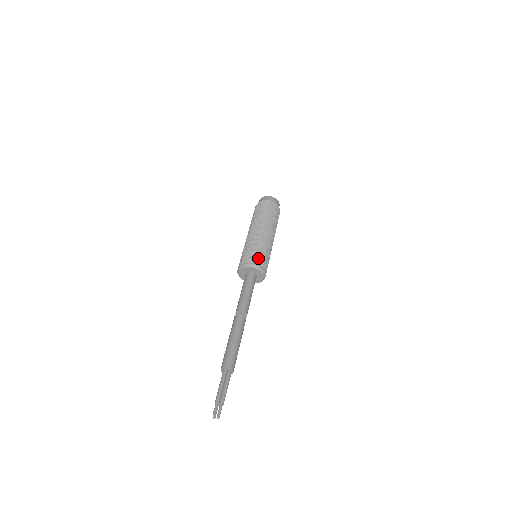
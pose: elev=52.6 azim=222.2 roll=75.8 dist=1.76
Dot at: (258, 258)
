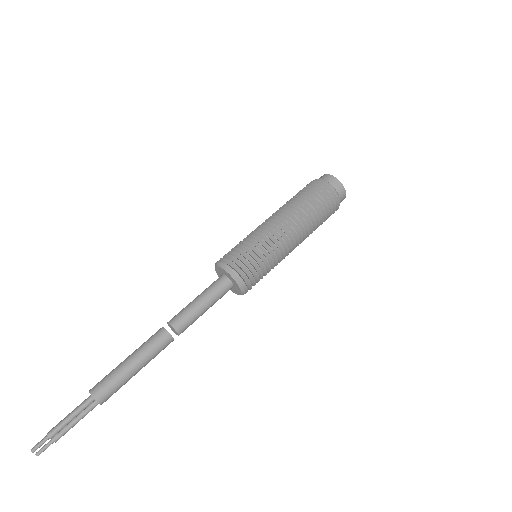
Dot at: (252, 270)
